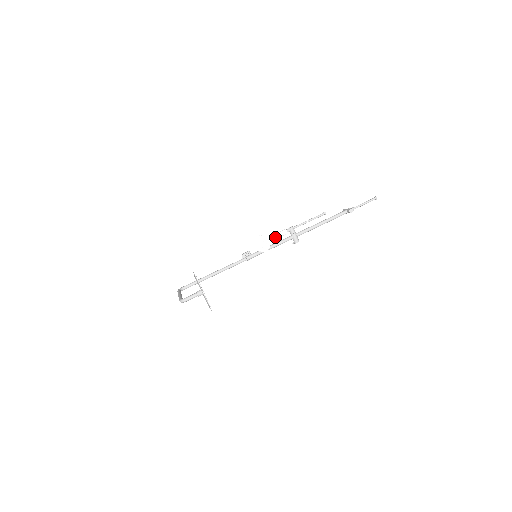
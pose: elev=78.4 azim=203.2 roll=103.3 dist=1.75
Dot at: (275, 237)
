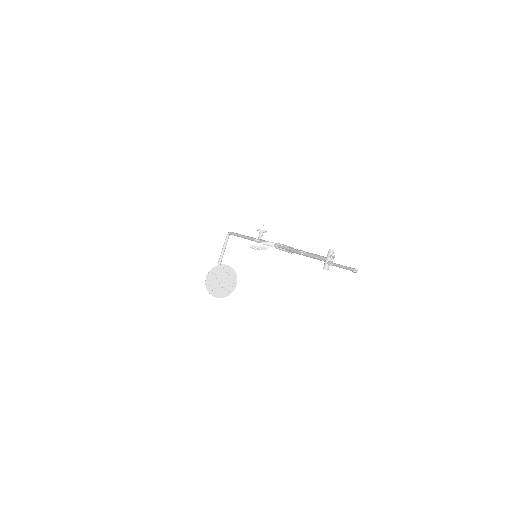
Dot at: (267, 245)
